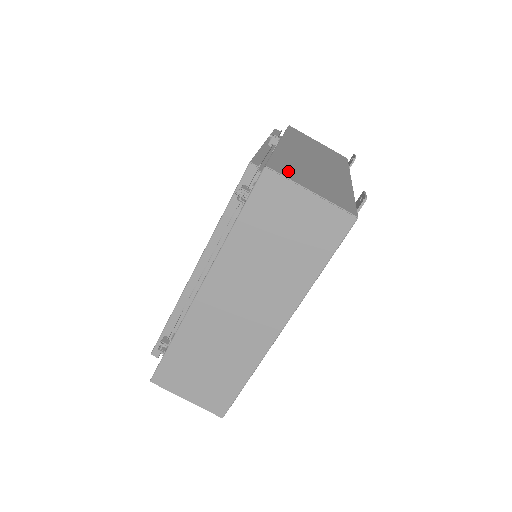
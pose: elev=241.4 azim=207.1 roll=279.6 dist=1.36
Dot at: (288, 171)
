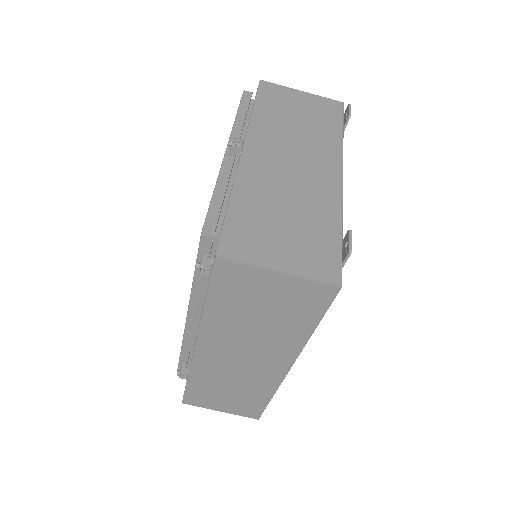
Dot at: (248, 240)
